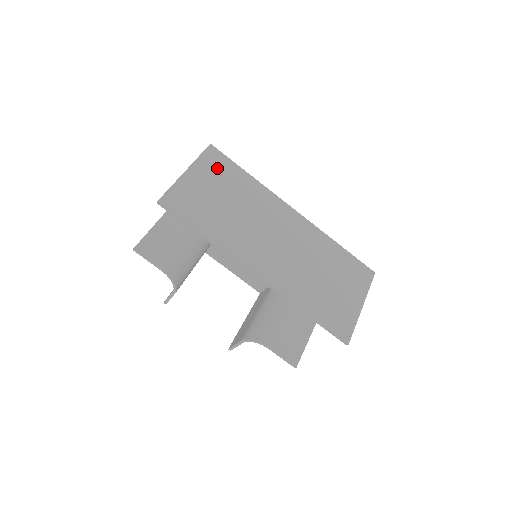
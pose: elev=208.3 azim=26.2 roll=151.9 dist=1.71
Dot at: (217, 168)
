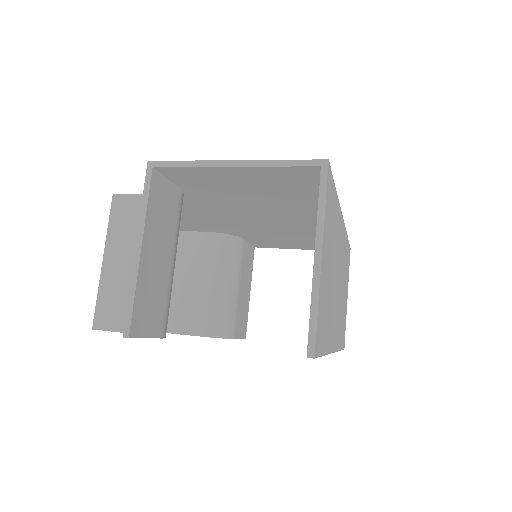
Dot at: (330, 212)
